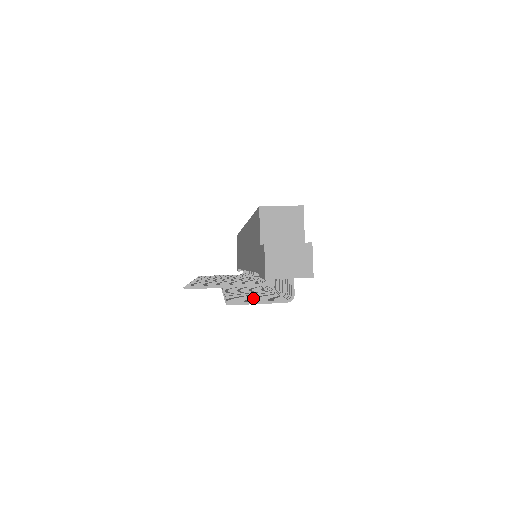
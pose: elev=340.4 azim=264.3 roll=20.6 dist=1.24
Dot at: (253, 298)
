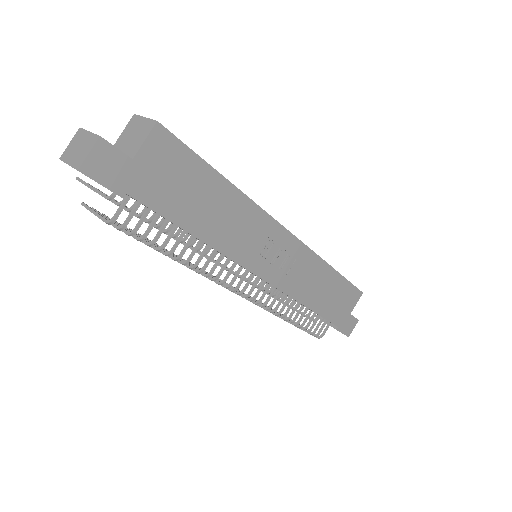
Dot at: occluded
